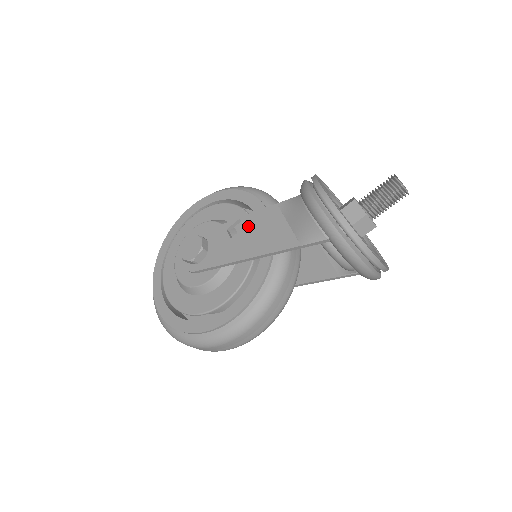
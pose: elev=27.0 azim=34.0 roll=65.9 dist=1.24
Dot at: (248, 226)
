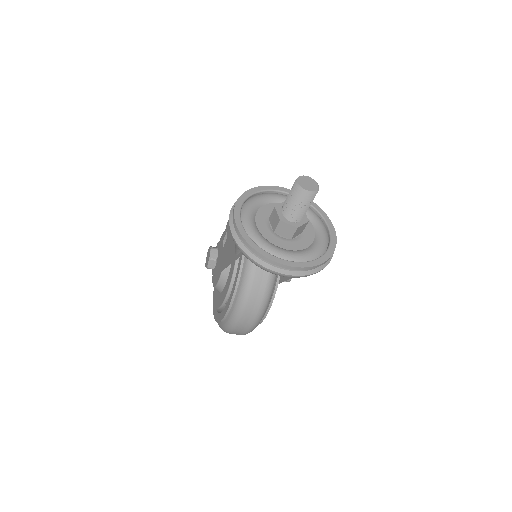
Dot at: (227, 238)
